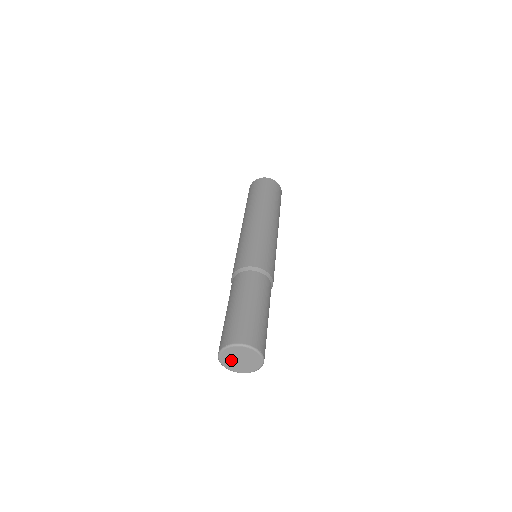
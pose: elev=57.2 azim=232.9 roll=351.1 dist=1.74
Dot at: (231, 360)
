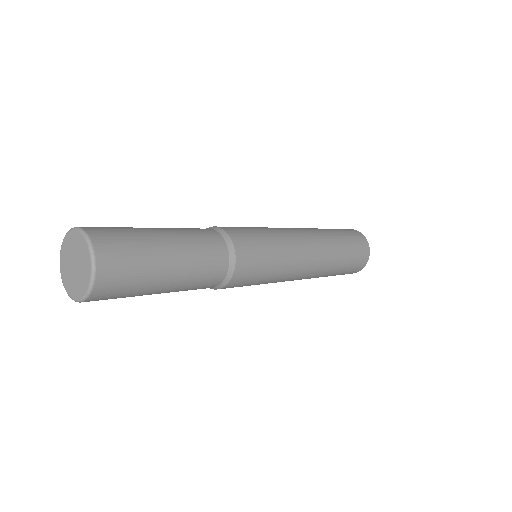
Dot at: (69, 255)
